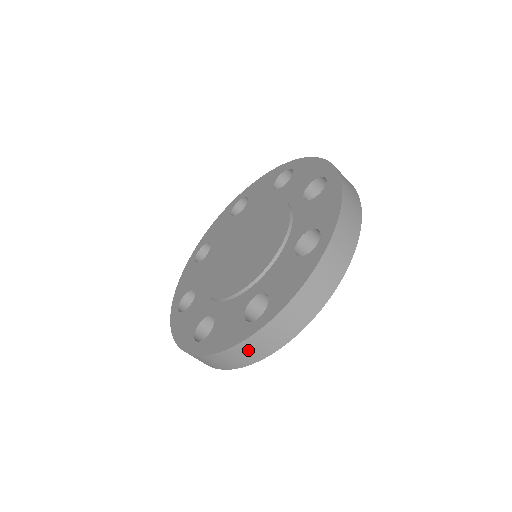
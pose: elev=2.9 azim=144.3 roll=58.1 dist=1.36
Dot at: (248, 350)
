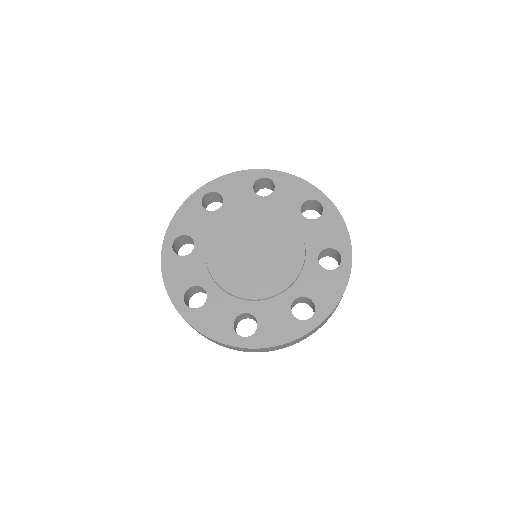
Dot at: (300, 339)
